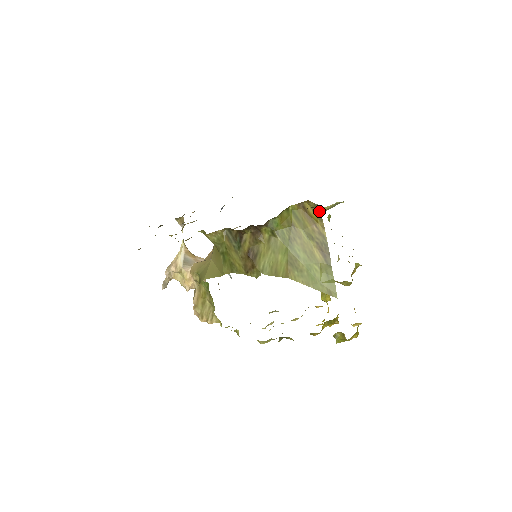
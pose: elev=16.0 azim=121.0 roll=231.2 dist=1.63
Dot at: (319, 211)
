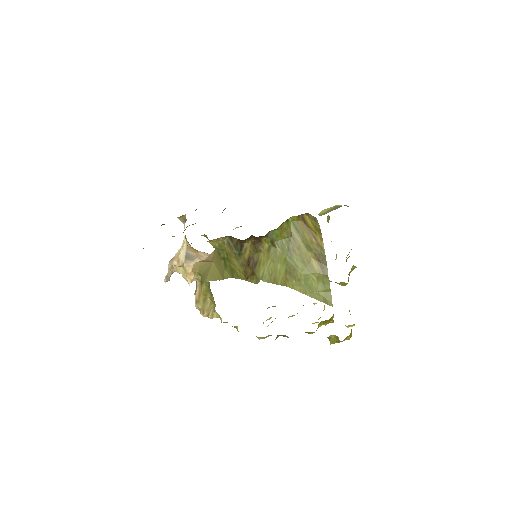
Dot at: (318, 224)
